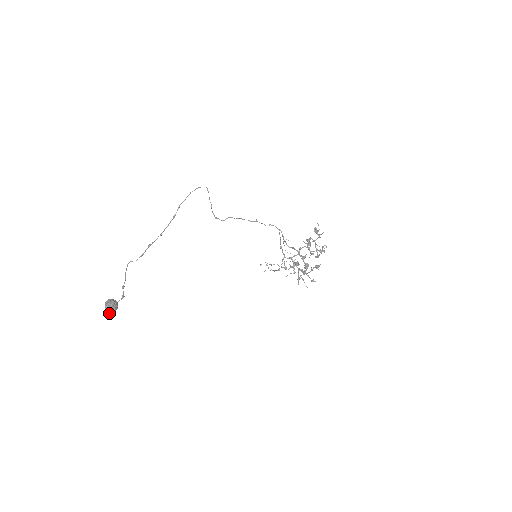
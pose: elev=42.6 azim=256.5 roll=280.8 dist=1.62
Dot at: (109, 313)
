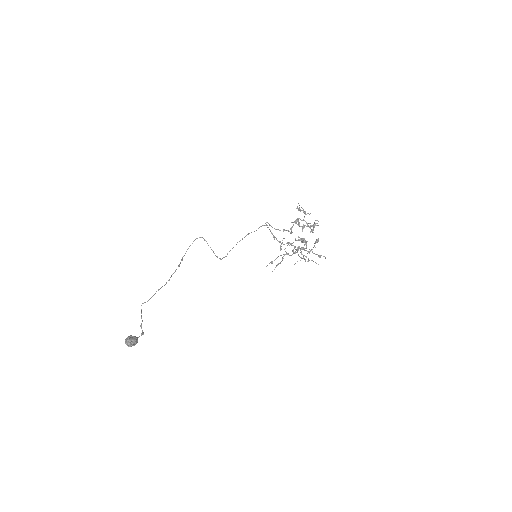
Dot at: (129, 345)
